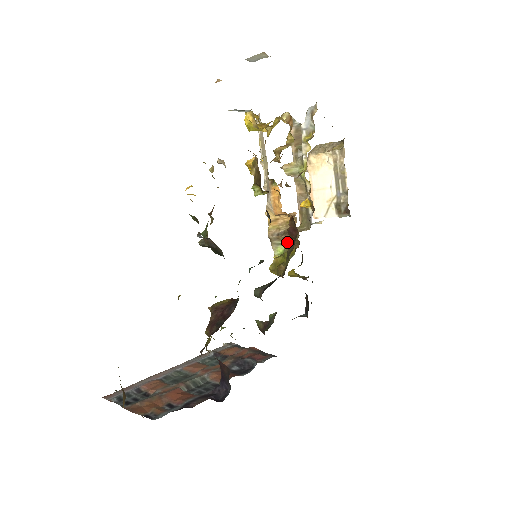
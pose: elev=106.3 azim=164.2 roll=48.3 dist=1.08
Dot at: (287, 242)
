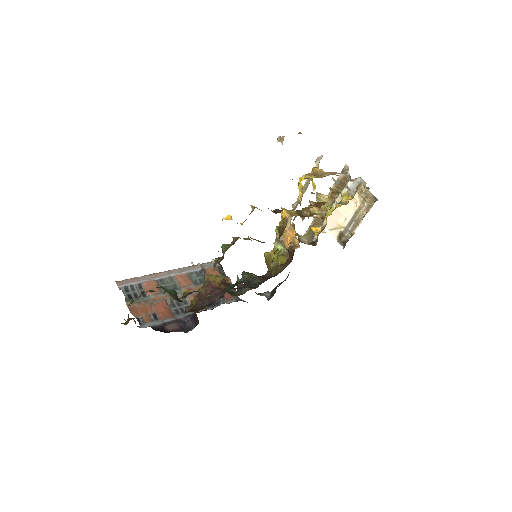
Dot at: occluded
